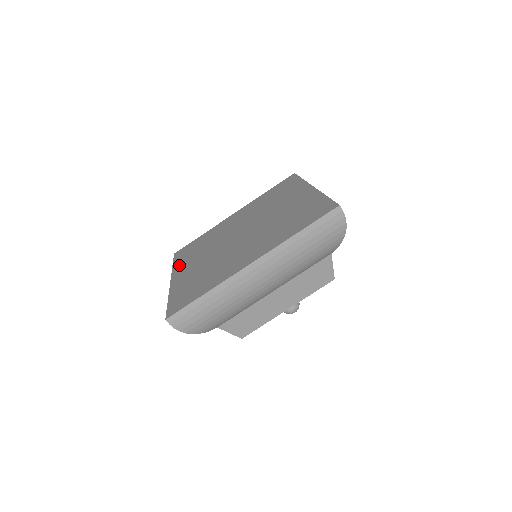
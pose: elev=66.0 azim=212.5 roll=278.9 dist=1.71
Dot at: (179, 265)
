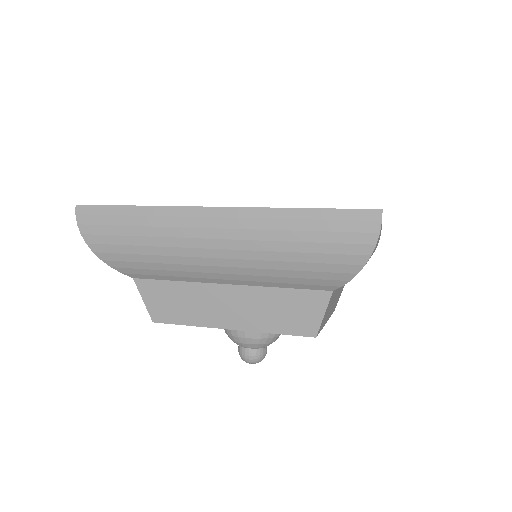
Dot at: occluded
